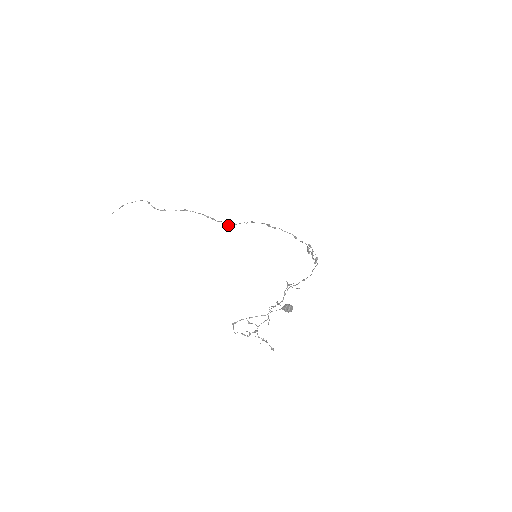
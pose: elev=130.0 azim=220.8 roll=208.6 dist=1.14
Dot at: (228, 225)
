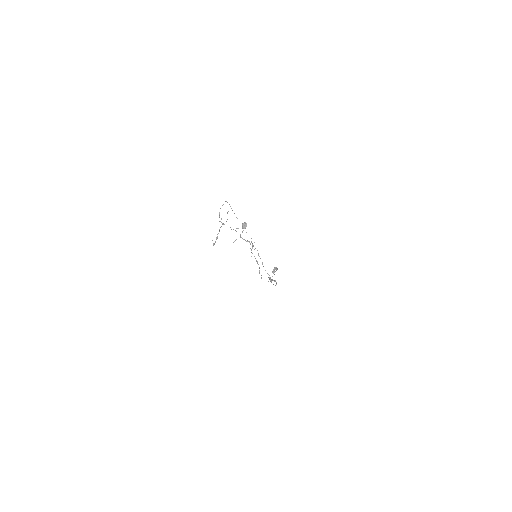
Dot at: (261, 277)
